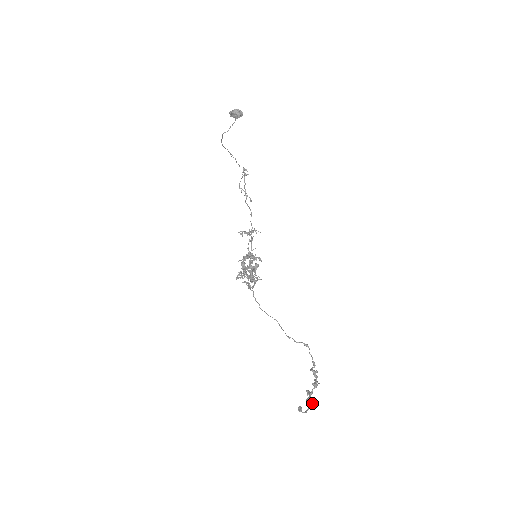
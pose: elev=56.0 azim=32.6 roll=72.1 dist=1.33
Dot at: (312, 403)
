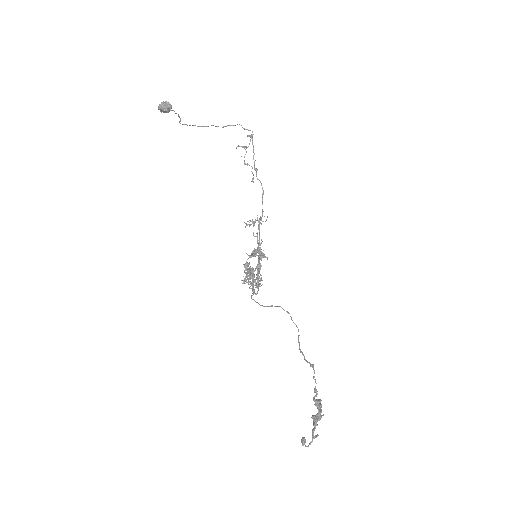
Dot at: (316, 436)
